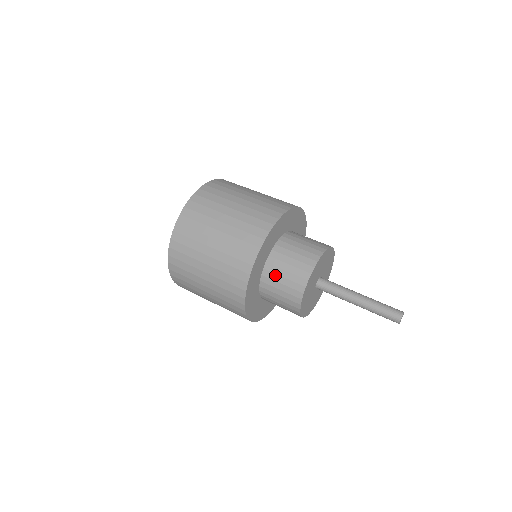
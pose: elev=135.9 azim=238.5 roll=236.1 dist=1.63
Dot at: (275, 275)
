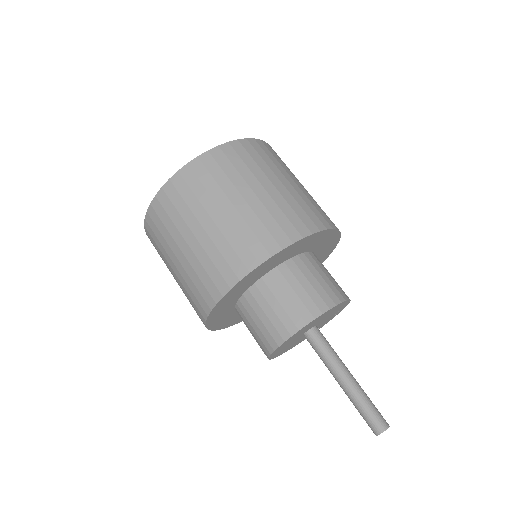
Dot at: occluded
